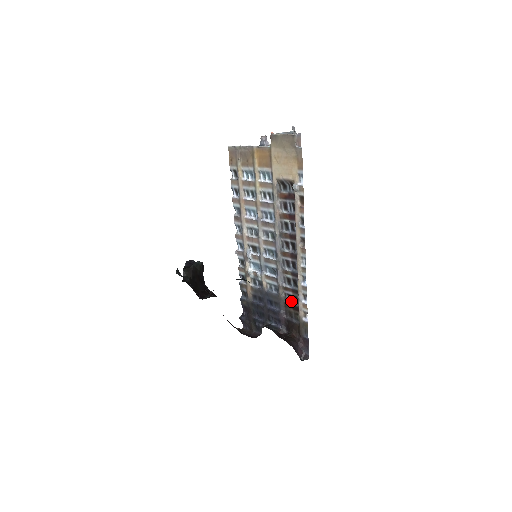
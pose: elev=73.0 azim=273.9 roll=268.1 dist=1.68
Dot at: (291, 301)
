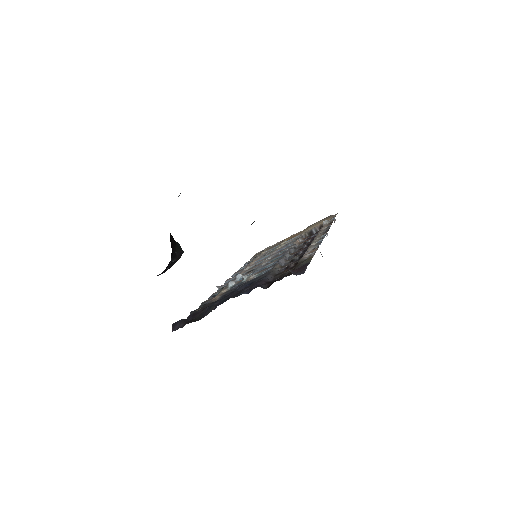
Dot at: occluded
